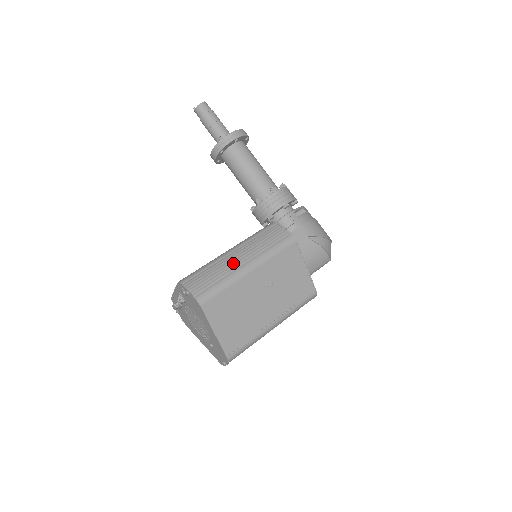
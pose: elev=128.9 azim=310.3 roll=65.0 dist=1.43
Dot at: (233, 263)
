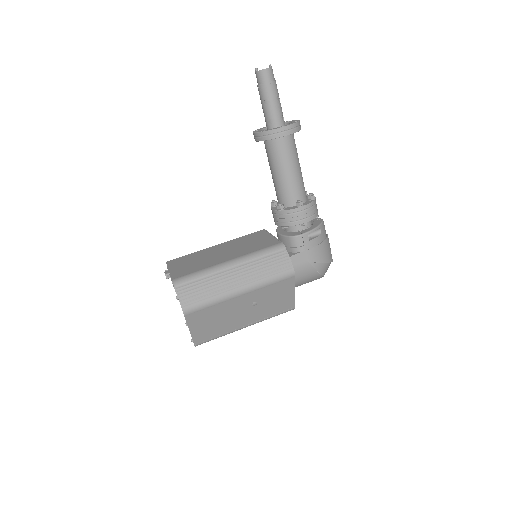
Dot at: (228, 282)
